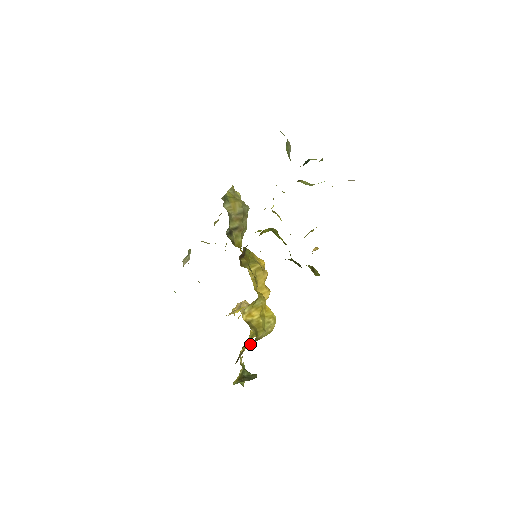
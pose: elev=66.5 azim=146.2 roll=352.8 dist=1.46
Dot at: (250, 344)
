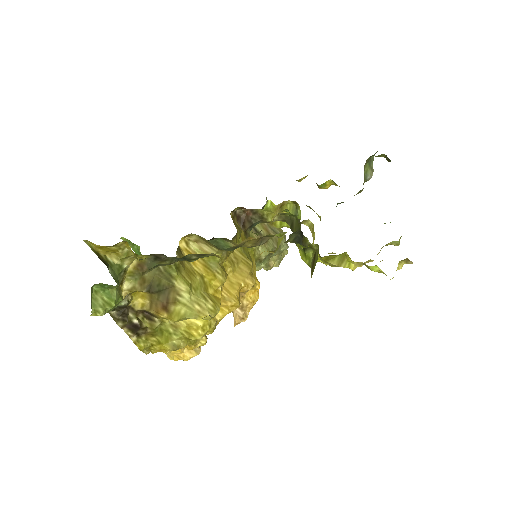
Dot at: (158, 266)
